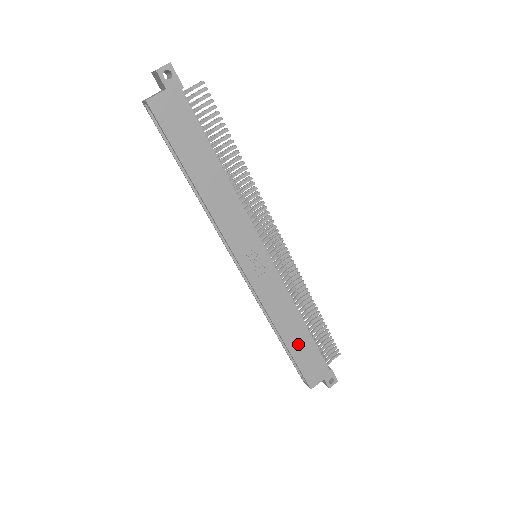
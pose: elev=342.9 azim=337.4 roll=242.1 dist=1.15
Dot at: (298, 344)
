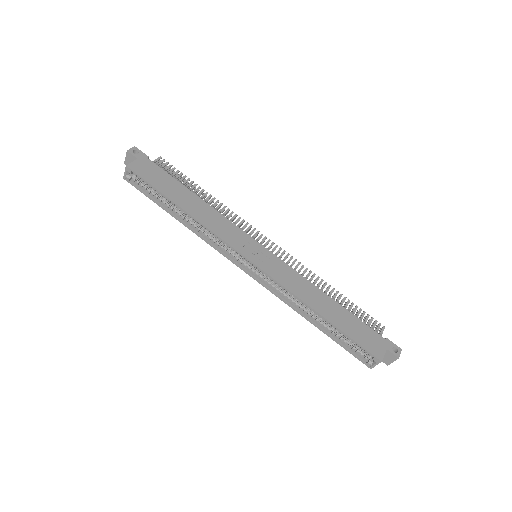
Dot at: (338, 317)
